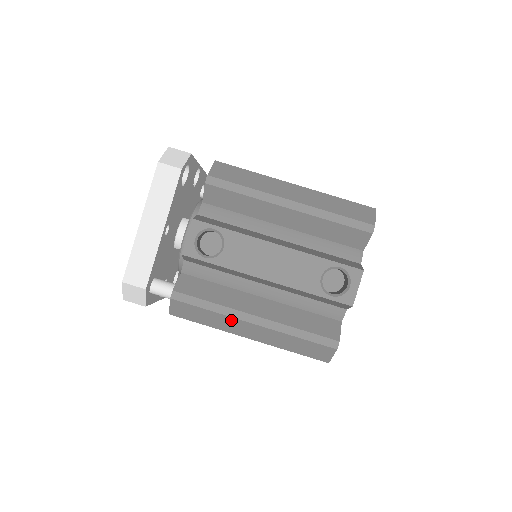
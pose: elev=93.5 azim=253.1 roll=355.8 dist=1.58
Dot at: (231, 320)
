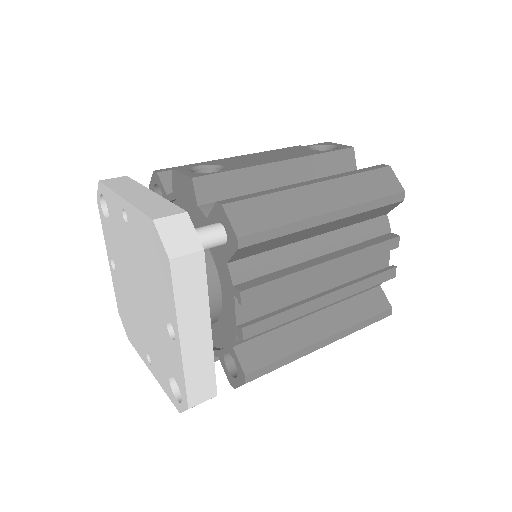
Dot at: (296, 194)
